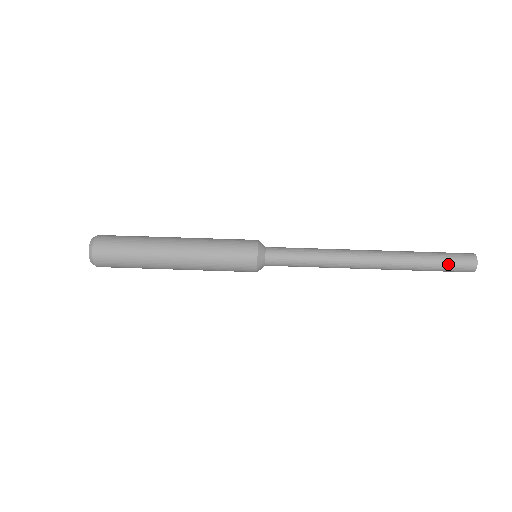
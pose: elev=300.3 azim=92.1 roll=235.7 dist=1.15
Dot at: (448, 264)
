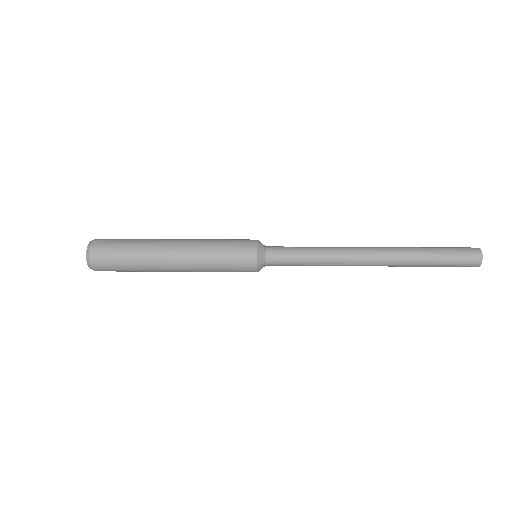
Dot at: (452, 256)
